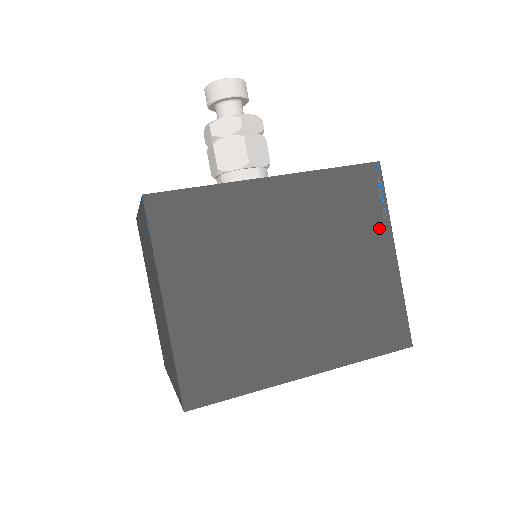
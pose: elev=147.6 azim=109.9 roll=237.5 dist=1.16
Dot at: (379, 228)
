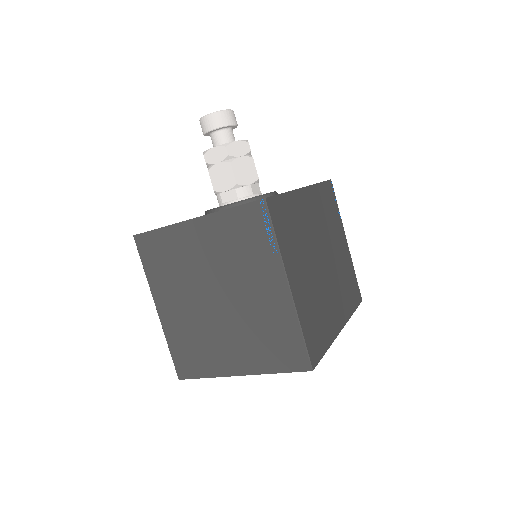
Dot at: (340, 224)
